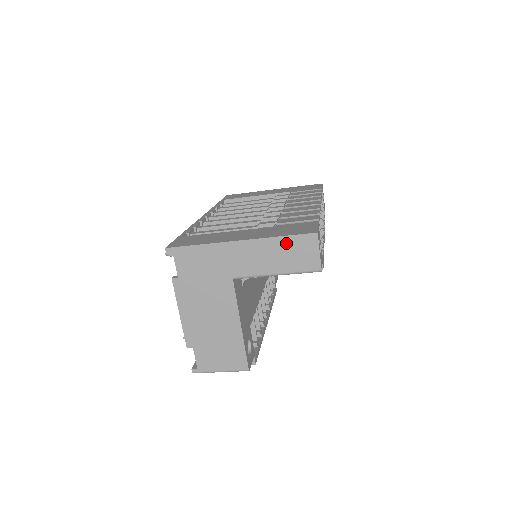
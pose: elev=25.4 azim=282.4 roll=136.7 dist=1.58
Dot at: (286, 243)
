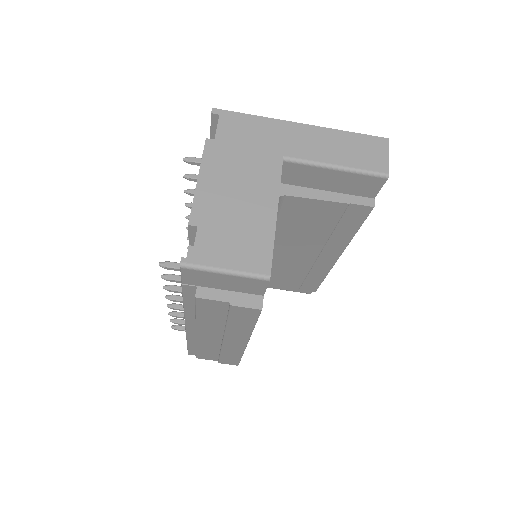
Dot at: (353, 139)
